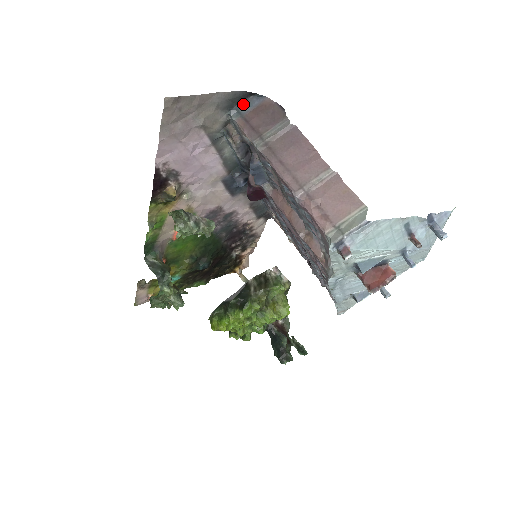
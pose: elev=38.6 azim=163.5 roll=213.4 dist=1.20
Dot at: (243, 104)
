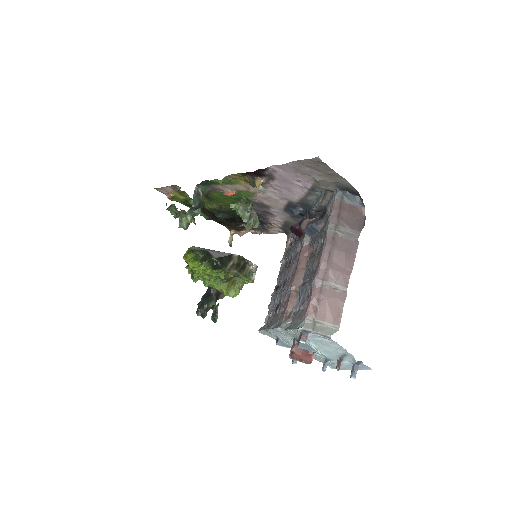
Dot at: (350, 195)
